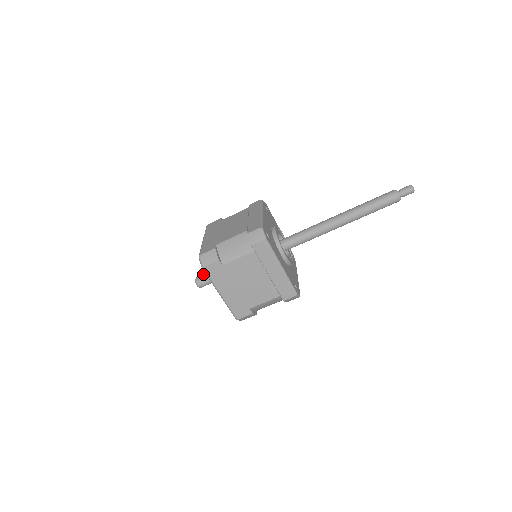
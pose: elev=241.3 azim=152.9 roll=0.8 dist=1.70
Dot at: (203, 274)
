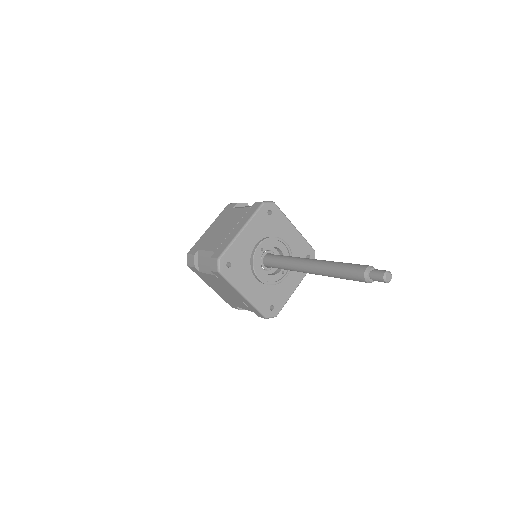
Dot at: occluded
